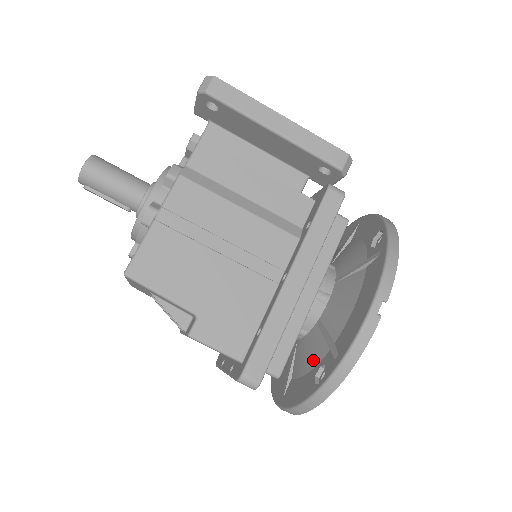
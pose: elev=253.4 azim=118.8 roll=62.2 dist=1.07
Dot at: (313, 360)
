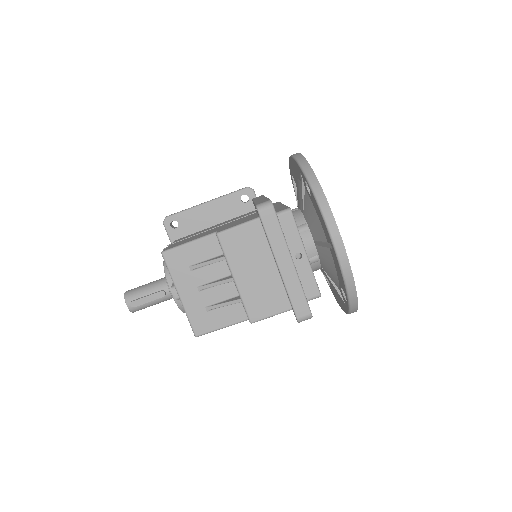
Dot at: (311, 207)
